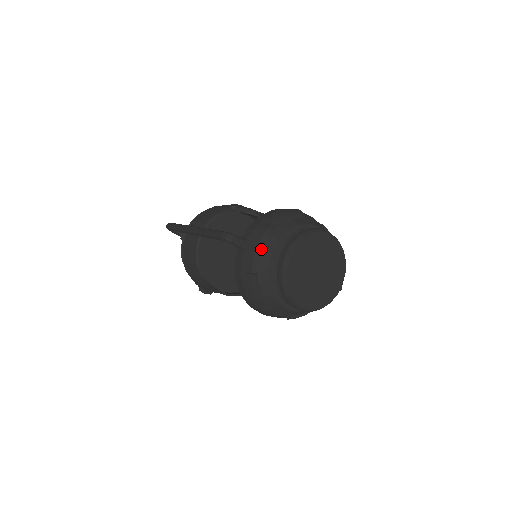
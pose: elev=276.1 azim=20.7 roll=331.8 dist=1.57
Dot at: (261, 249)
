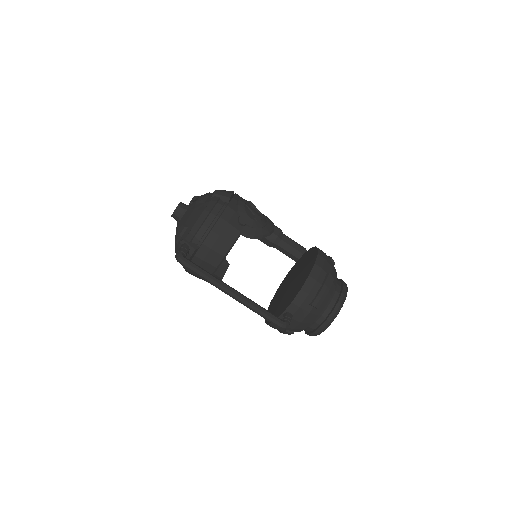
Dot at: (304, 323)
